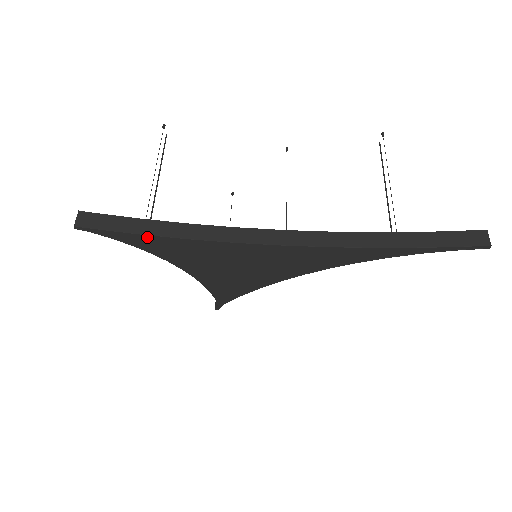
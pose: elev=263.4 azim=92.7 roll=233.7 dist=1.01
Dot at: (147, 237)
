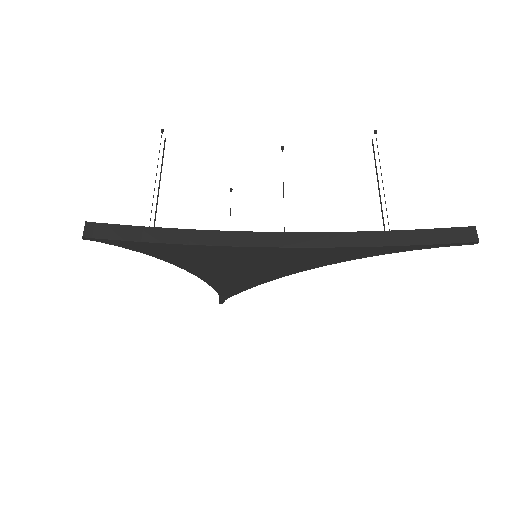
Dot at: (152, 244)
